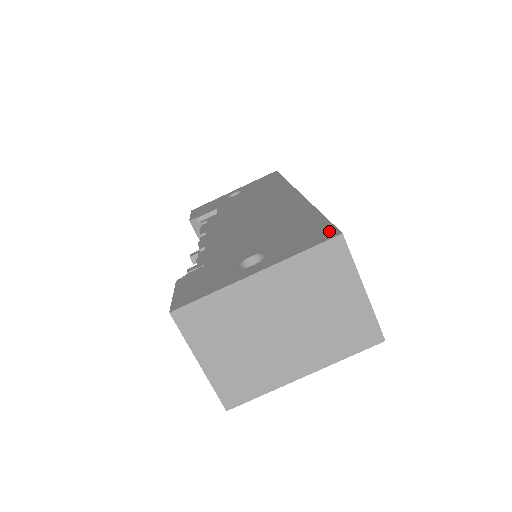
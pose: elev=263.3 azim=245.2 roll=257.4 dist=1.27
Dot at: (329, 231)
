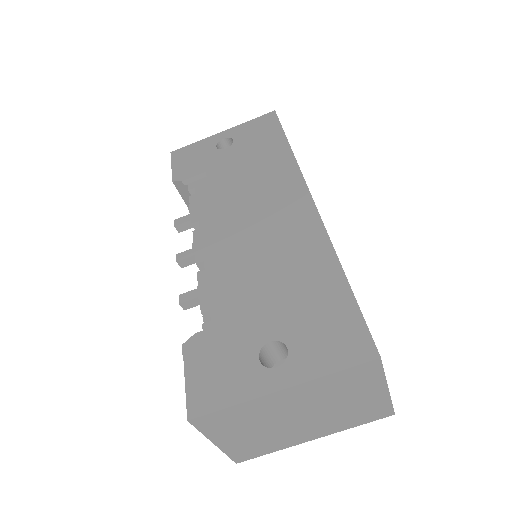
Dot at: (364, 341)
